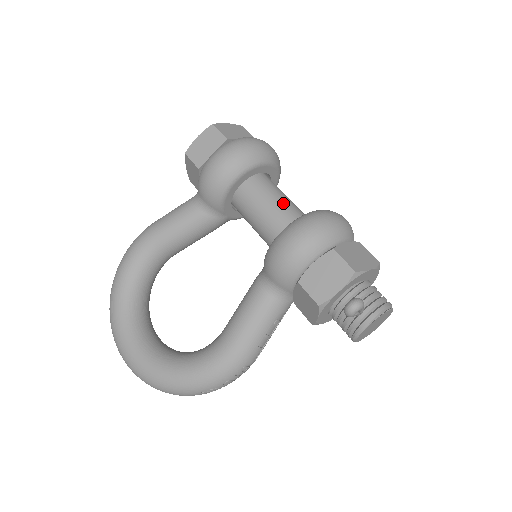
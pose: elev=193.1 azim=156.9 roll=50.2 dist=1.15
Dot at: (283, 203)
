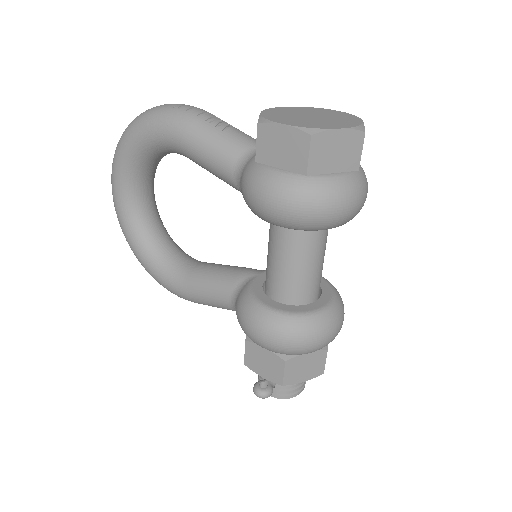
Dot at: (302, 274)
